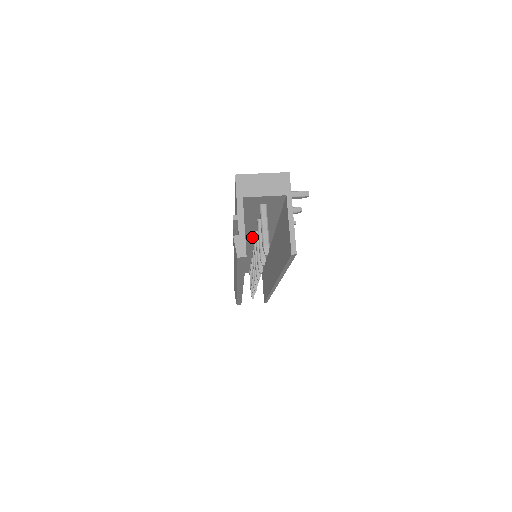
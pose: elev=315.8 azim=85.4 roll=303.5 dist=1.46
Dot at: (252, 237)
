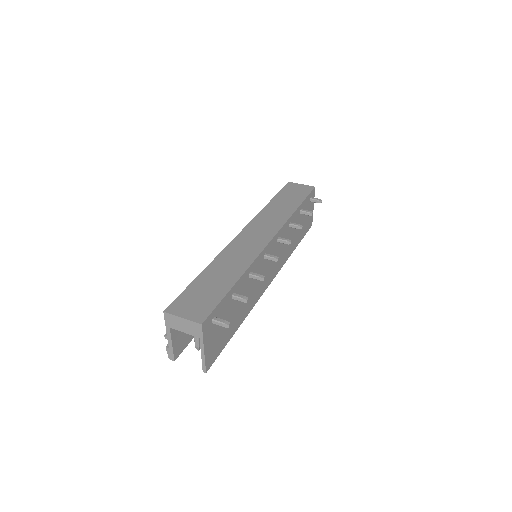
Dot at: occluded
